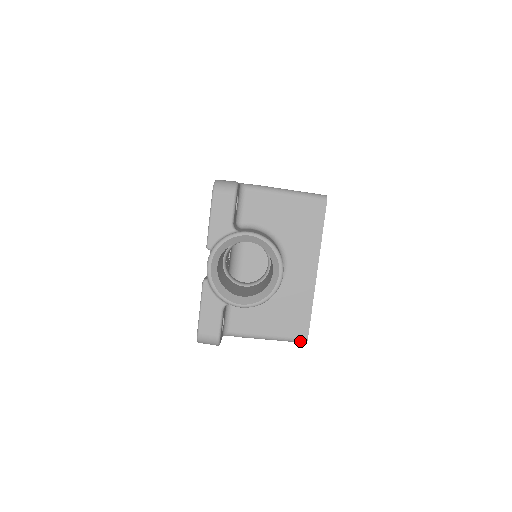
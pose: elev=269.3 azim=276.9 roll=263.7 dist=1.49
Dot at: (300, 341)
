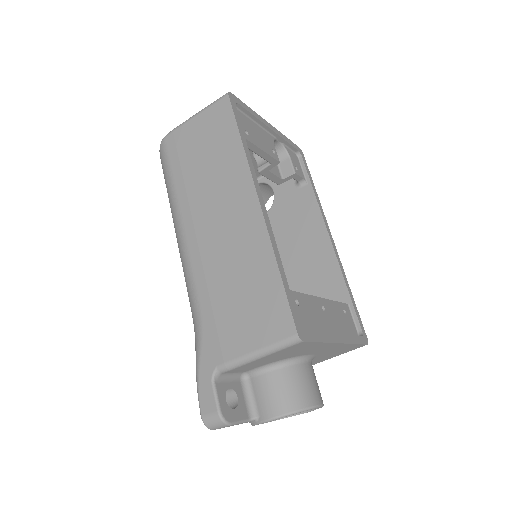
Dot at: (362, 346)
